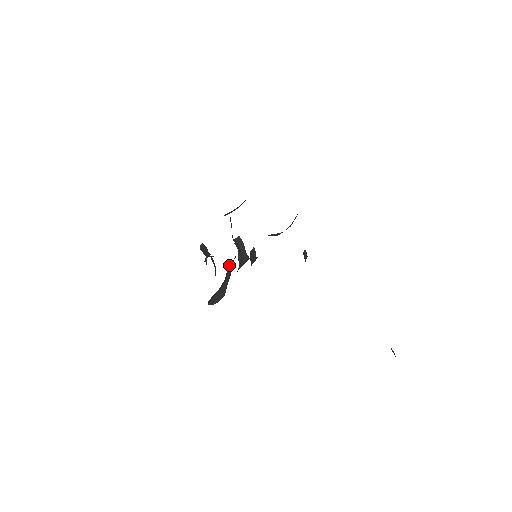
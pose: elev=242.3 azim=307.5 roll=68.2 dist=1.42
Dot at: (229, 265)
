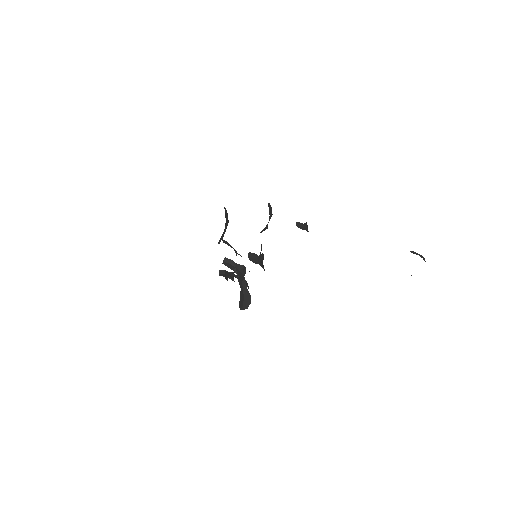
Dot at: occluded
